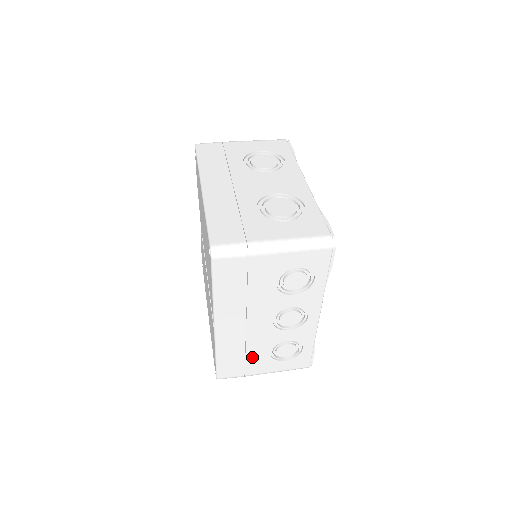
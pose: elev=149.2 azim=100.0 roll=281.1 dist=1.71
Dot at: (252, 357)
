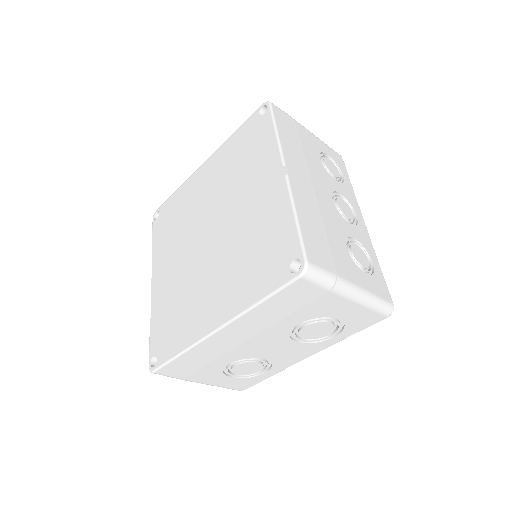
Dot at: (332, 243)
